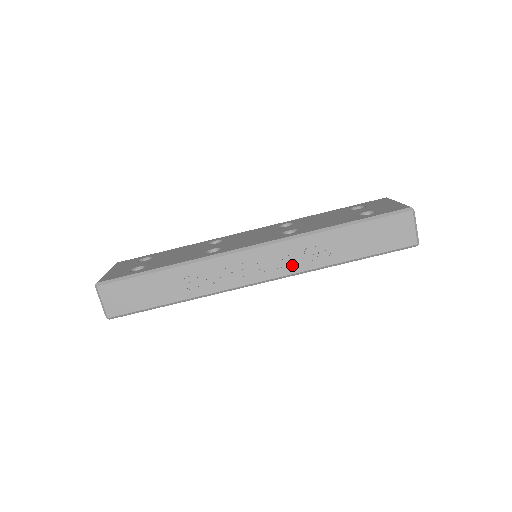
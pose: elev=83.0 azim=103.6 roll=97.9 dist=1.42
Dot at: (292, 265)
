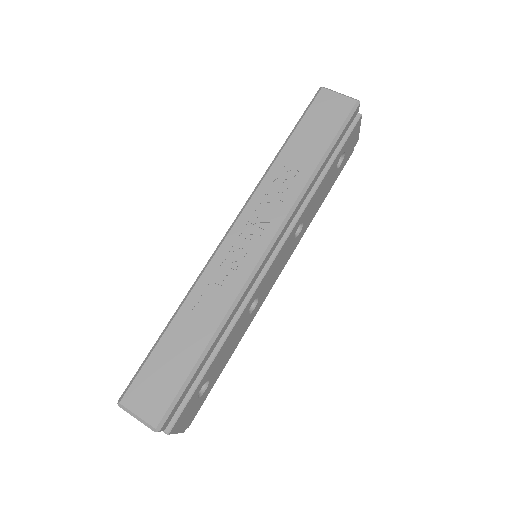
Dot at: (277, 210)
